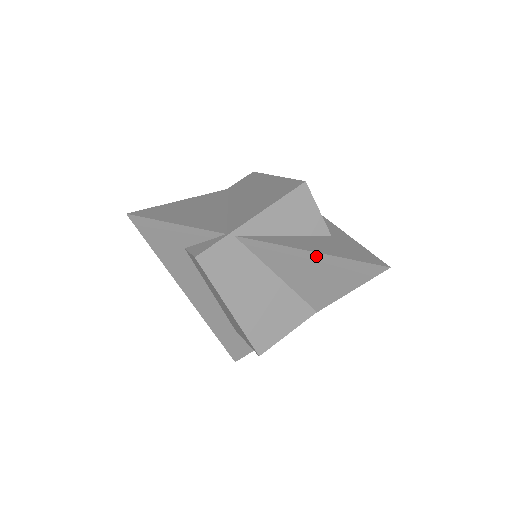
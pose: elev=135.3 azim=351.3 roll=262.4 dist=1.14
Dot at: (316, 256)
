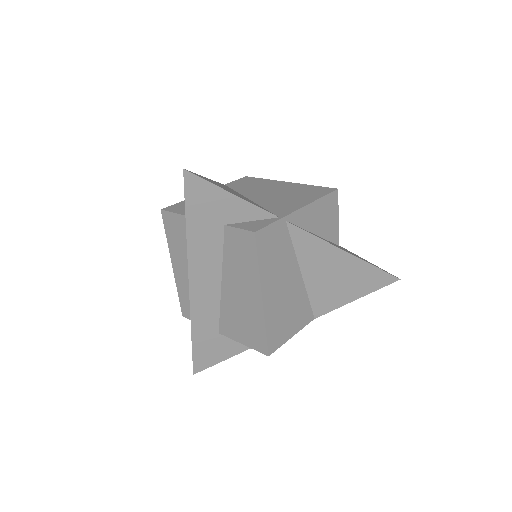
Dot at: (348, 257)
